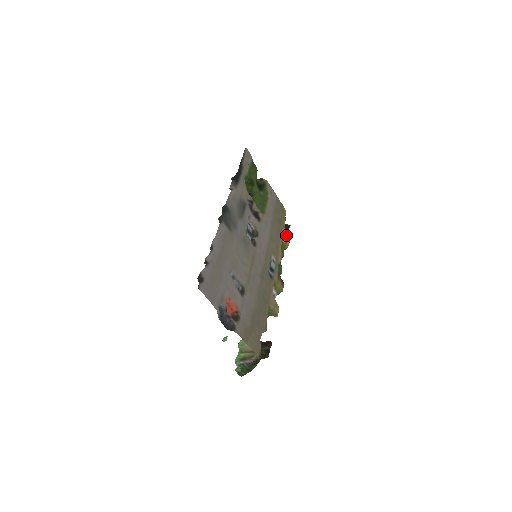
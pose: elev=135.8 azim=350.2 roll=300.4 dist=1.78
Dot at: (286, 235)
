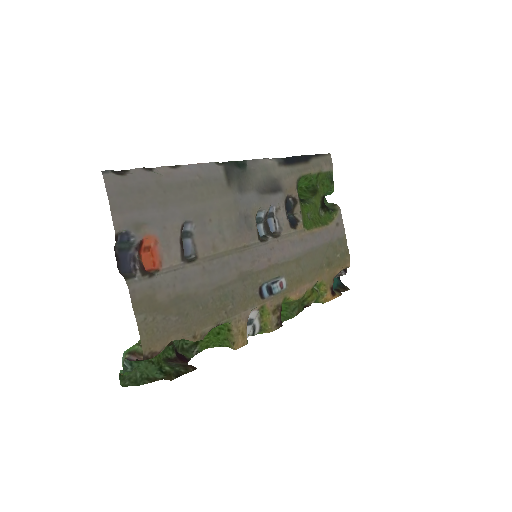
Dot at: (330, 285)
